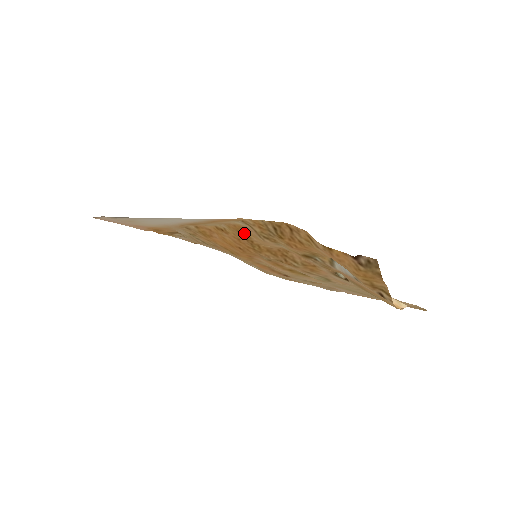
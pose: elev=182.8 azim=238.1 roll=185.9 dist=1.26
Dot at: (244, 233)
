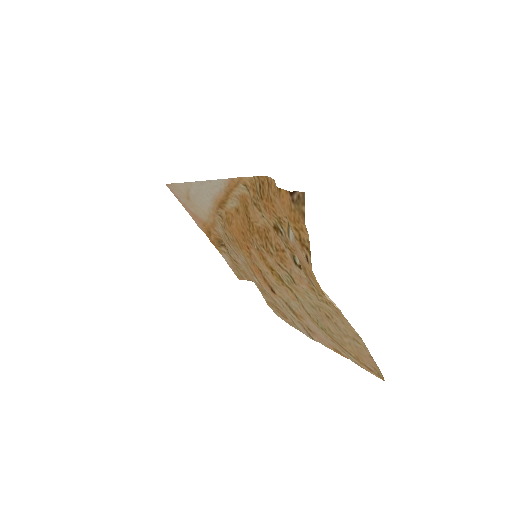
Dot at: (247, 207)
